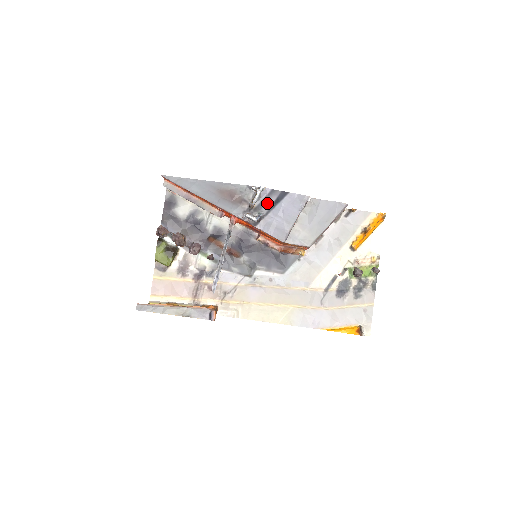
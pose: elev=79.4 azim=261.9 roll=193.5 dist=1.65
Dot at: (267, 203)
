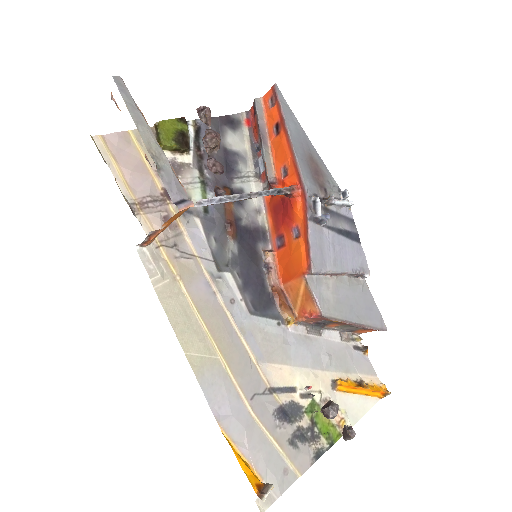
Dot at: (338, 221)
